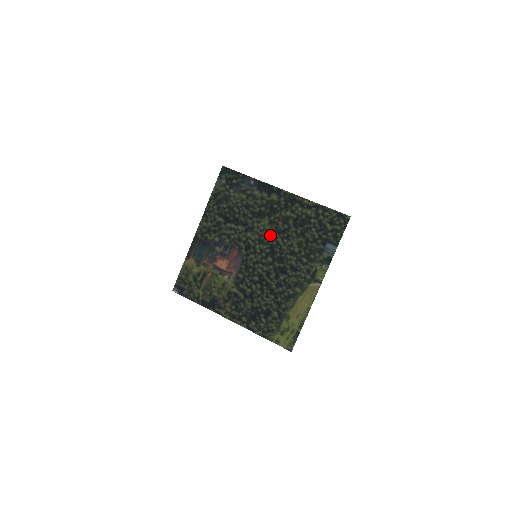
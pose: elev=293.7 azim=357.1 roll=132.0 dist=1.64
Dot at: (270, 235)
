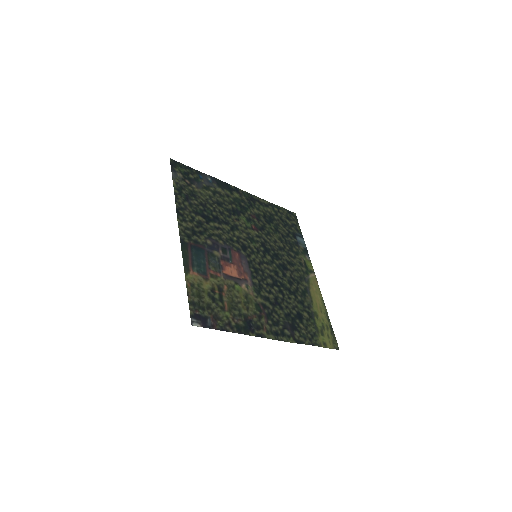
Dot at: (255, 232)
